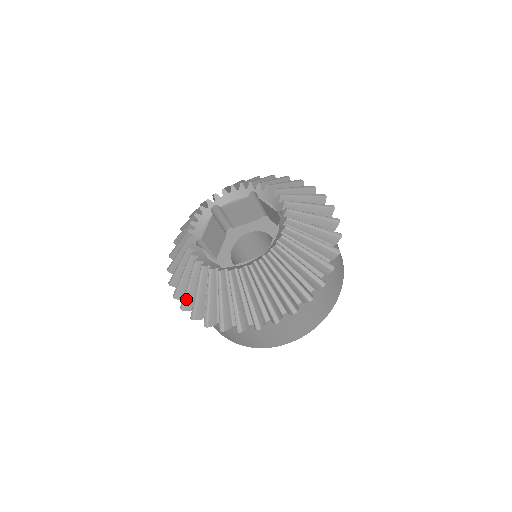
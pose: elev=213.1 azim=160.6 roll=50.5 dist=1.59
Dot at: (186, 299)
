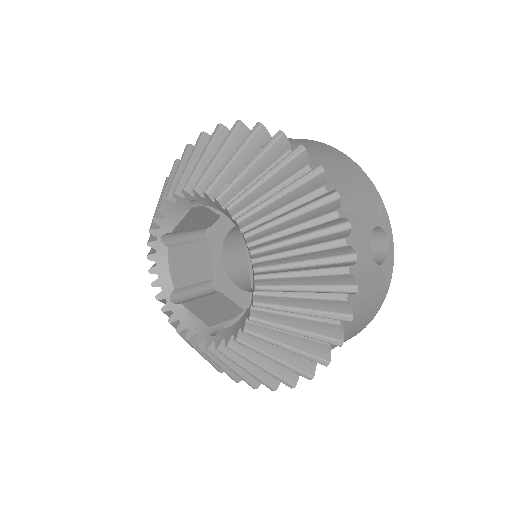
Dot at: occluded
